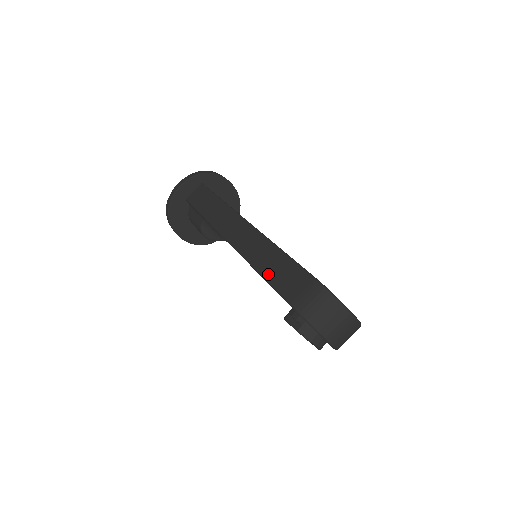
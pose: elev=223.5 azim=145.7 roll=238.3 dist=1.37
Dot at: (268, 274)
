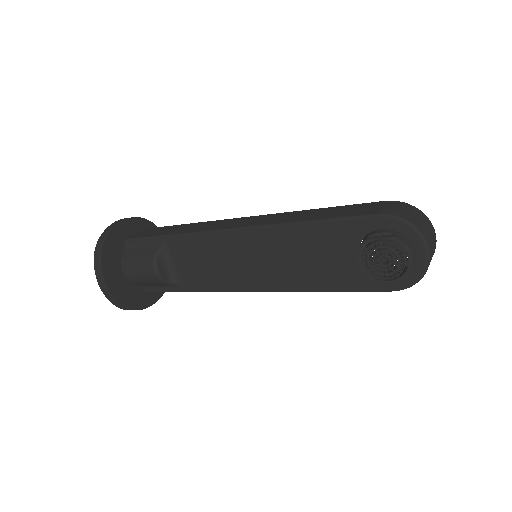
Dot at: (322, 216)
